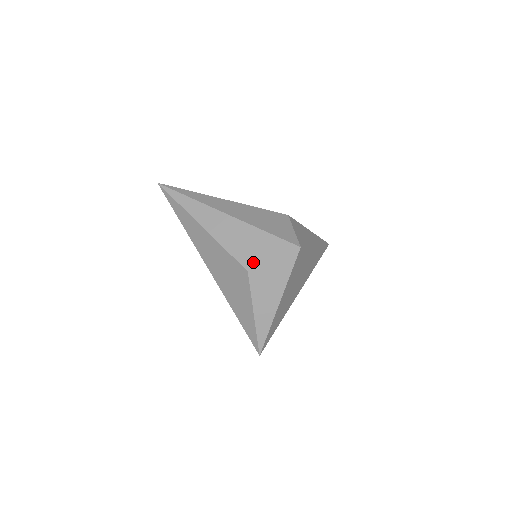
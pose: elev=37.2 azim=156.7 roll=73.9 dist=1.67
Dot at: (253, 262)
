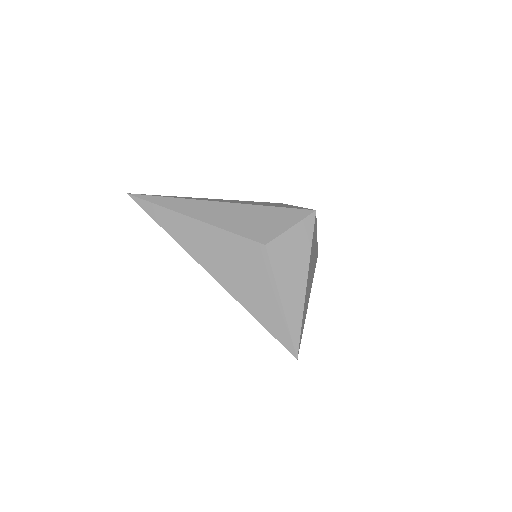
Dot at: (268, 235)
